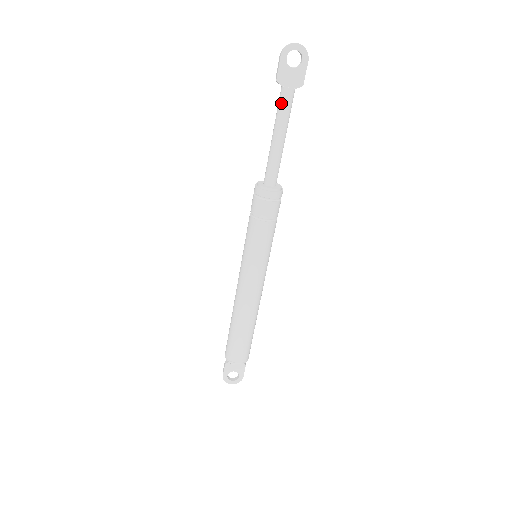
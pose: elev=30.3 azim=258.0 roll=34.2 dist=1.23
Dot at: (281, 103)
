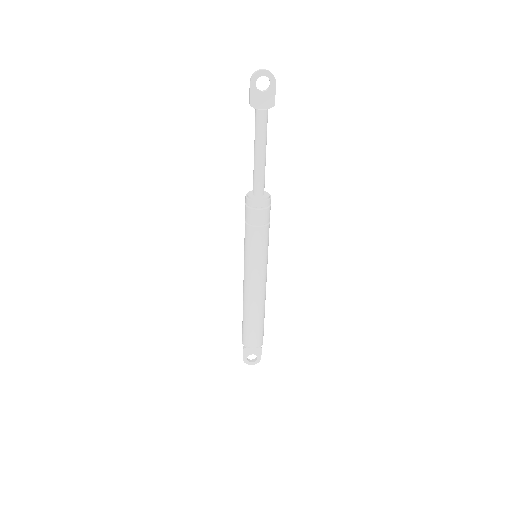
Dot at: (257, 124)
